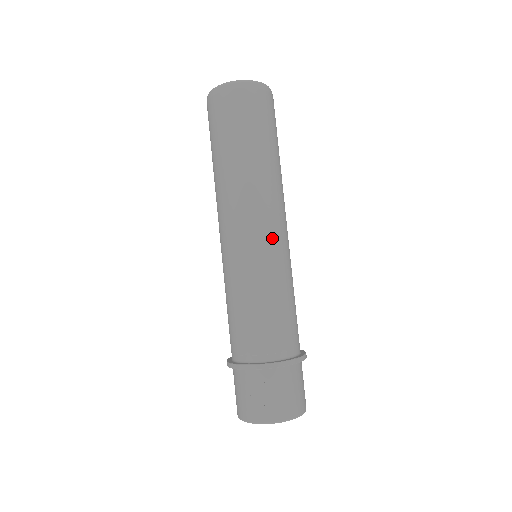
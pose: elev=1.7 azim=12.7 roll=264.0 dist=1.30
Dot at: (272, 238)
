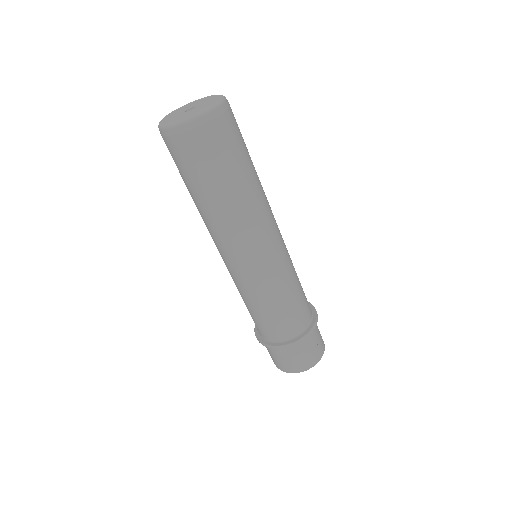
Dot at: (281, 237)
